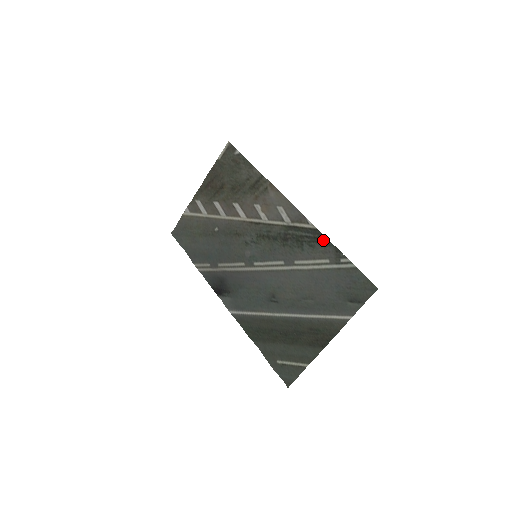
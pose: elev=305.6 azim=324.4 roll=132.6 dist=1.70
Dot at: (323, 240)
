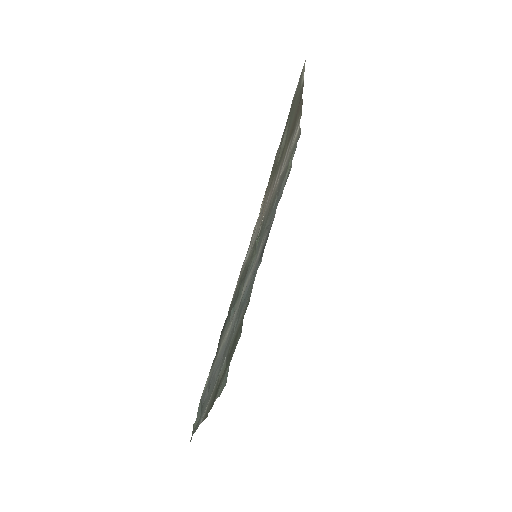
Dot at: (223, 327)
